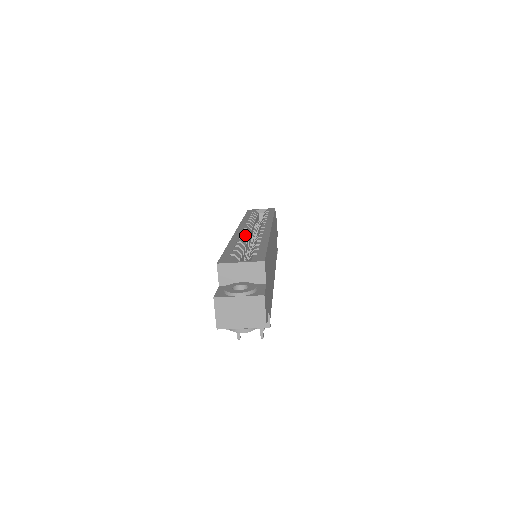
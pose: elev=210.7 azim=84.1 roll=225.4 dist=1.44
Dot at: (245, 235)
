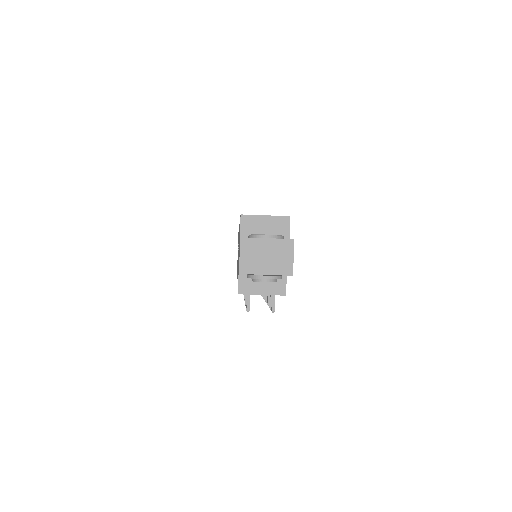
Dot at: occluded
